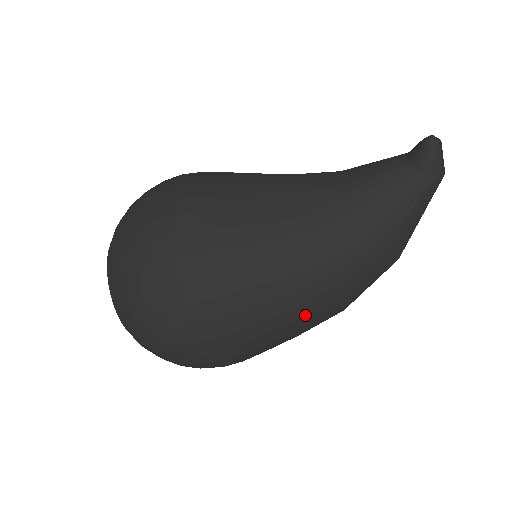
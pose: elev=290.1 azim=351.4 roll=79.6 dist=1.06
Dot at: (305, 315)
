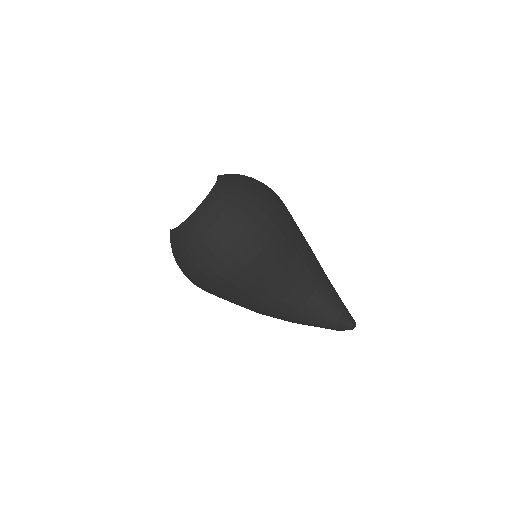
Dot at: (244, 307)
